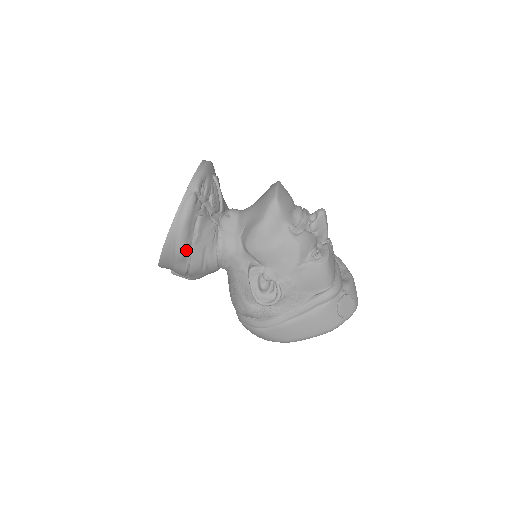
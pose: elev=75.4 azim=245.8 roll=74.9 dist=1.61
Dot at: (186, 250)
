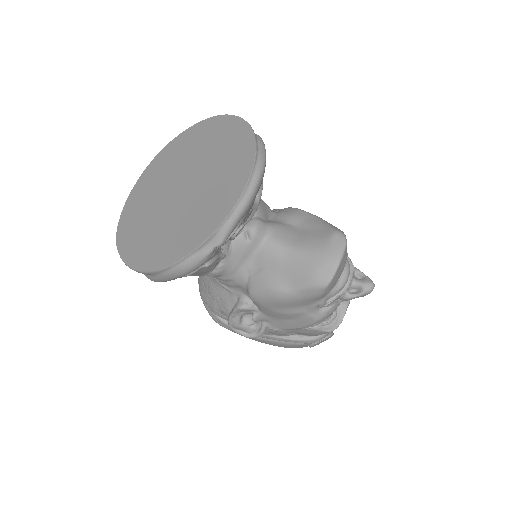
Dot at: occluded
